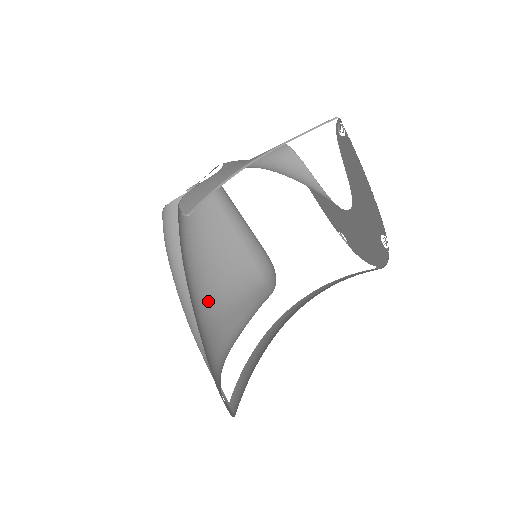
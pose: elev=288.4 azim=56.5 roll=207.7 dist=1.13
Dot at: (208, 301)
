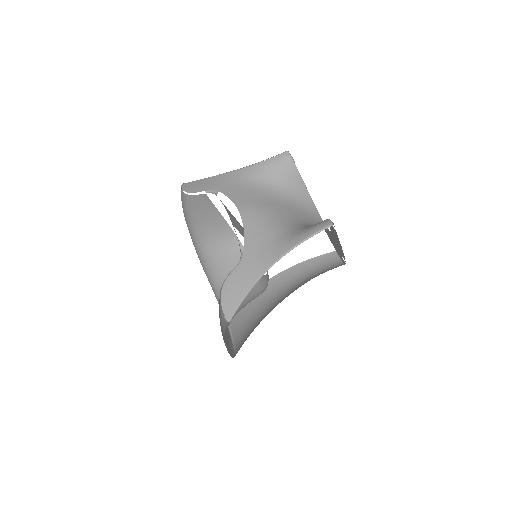
Dot at: occluded
